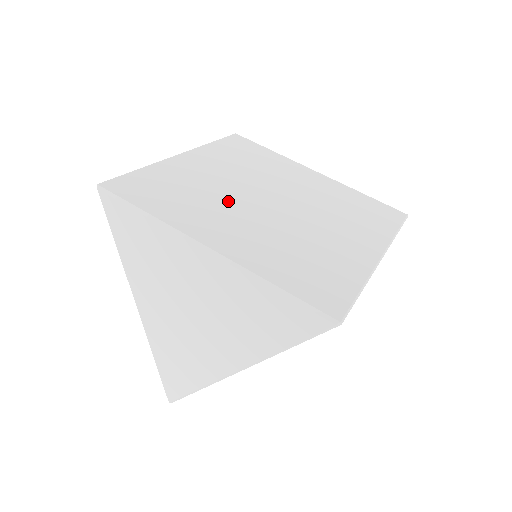
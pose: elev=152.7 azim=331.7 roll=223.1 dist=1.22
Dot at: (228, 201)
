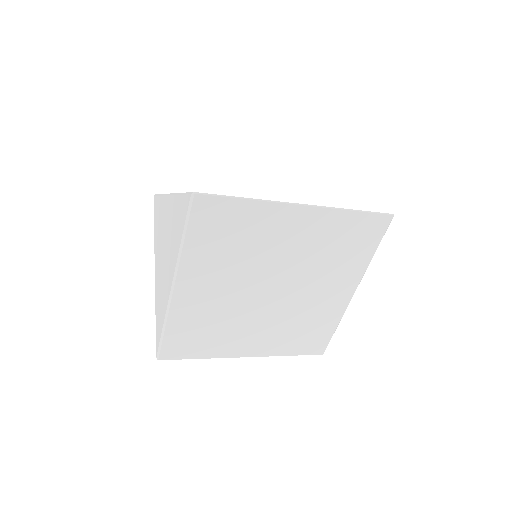
Dot at: occluded
